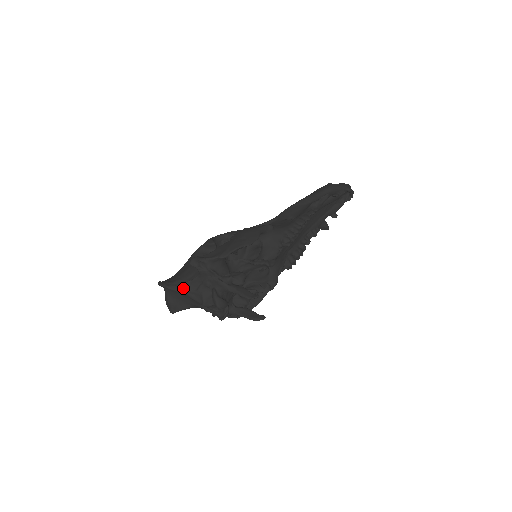
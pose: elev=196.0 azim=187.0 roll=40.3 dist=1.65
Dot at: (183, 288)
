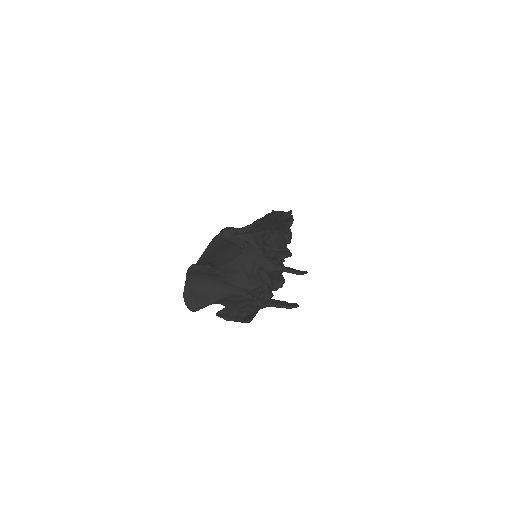
Dot at: (224, 270)
